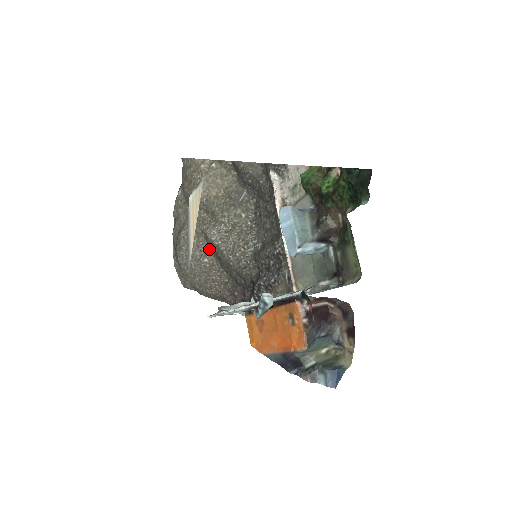
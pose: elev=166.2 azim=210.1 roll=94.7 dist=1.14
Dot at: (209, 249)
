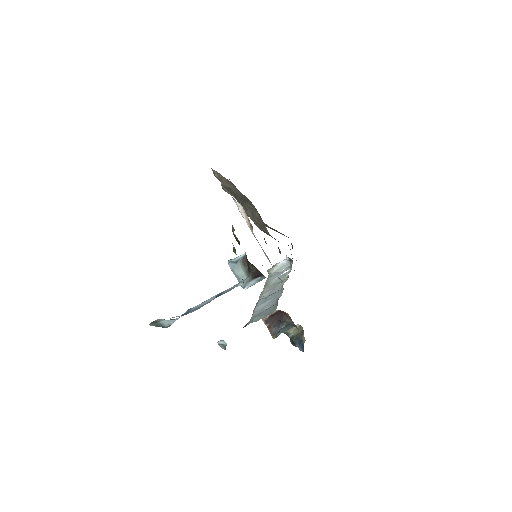
Dot at: occluded
